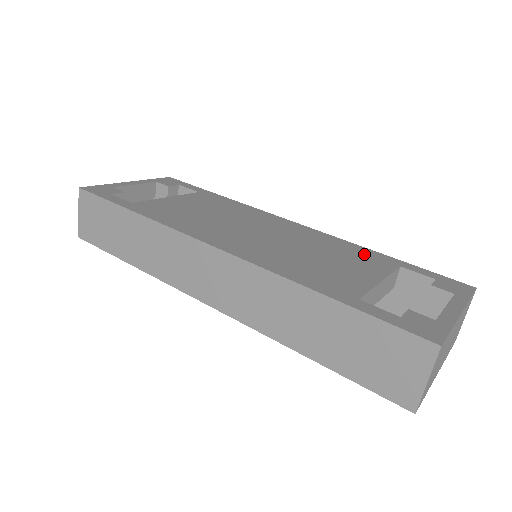
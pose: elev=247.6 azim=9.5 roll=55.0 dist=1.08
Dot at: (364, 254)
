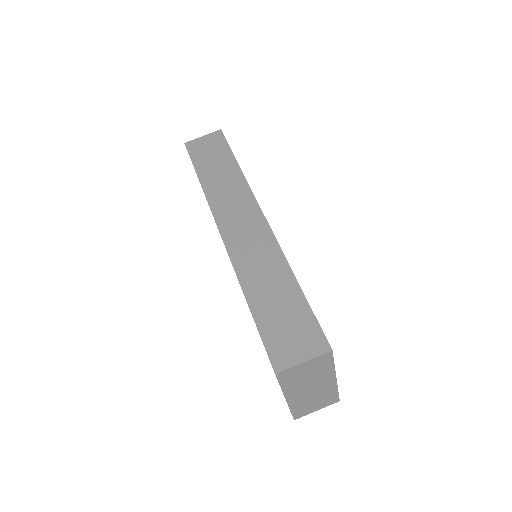
Dot at: occluded
